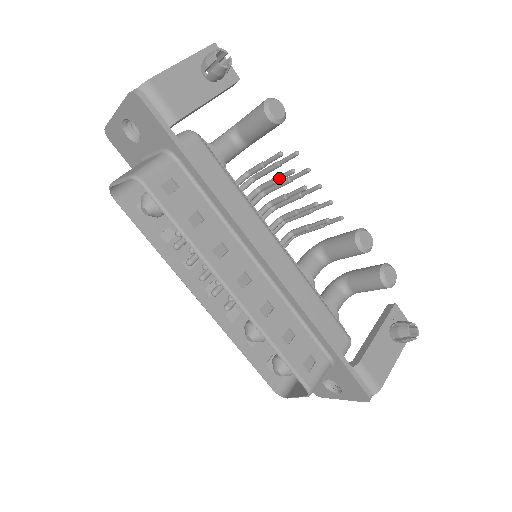
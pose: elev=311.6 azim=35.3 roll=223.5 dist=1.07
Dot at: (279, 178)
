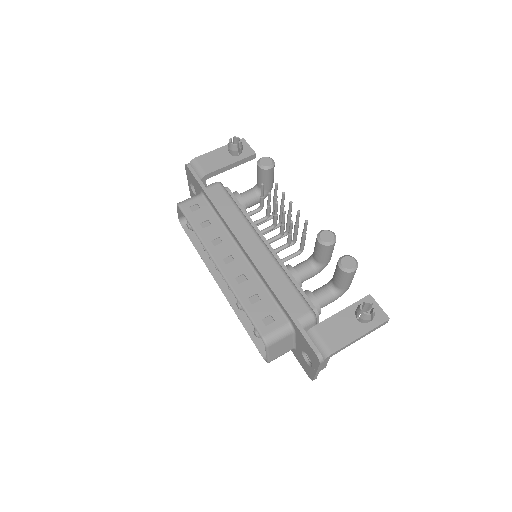
Dot at: (267, 202)
